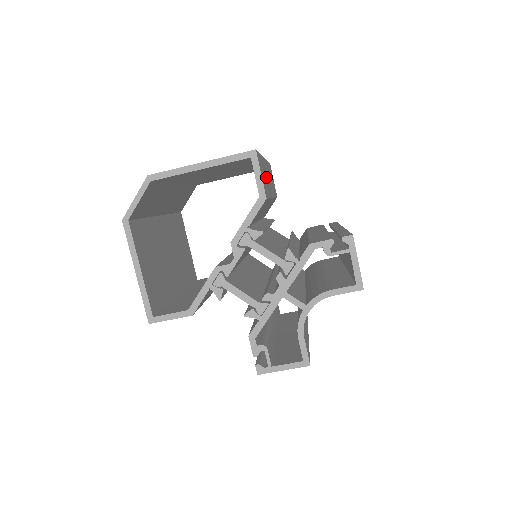
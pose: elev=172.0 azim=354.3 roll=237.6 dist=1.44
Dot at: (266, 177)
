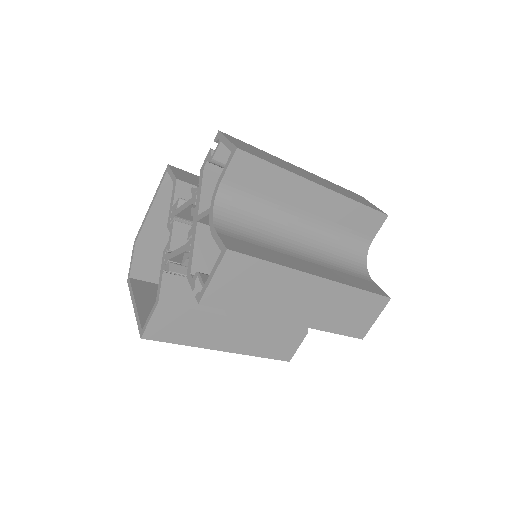
Dot at: occluded
